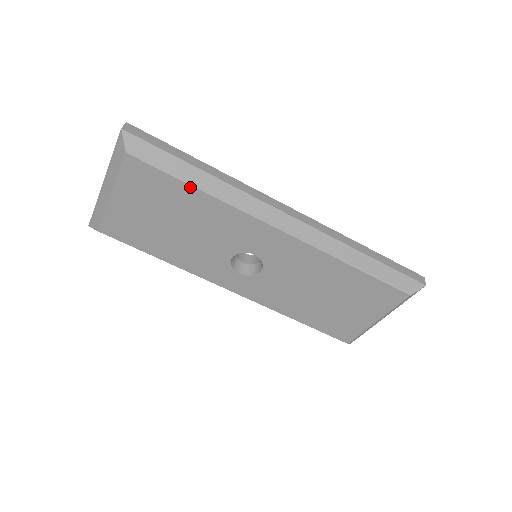
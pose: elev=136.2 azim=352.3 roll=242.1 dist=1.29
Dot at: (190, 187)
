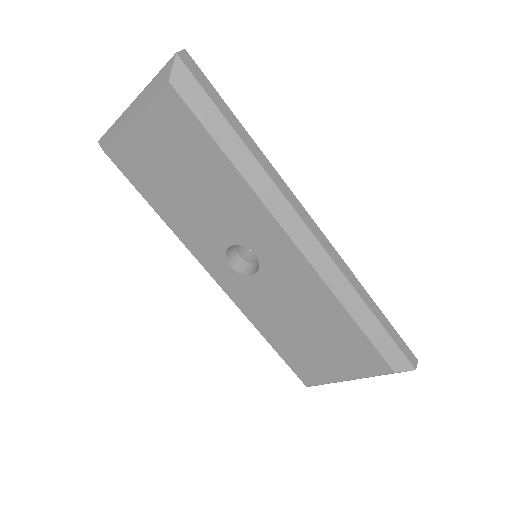
Dot at: (220, 152)
